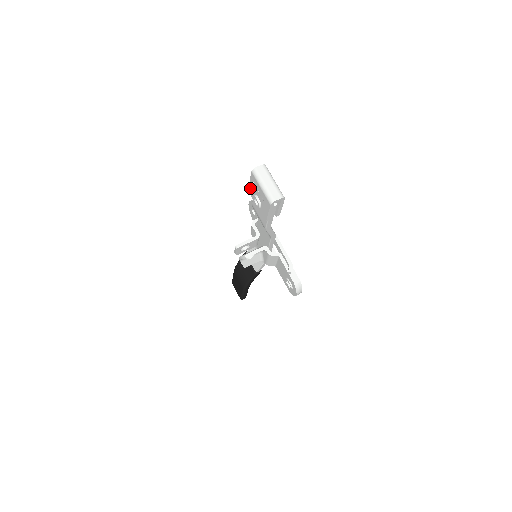
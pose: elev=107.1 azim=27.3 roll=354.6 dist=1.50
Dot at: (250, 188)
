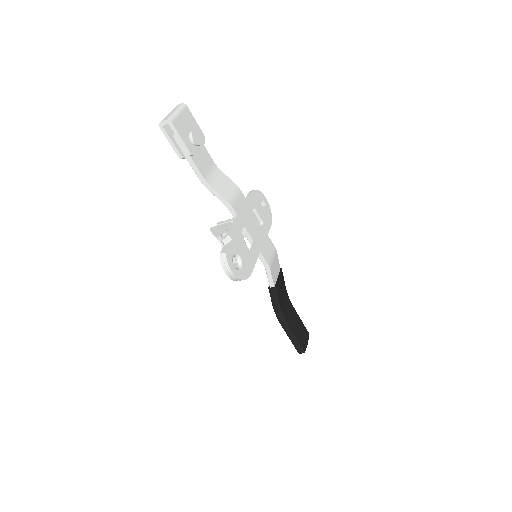
Dot at: occluded
